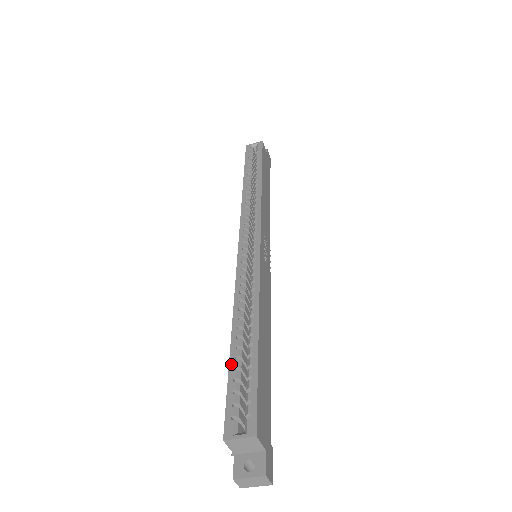
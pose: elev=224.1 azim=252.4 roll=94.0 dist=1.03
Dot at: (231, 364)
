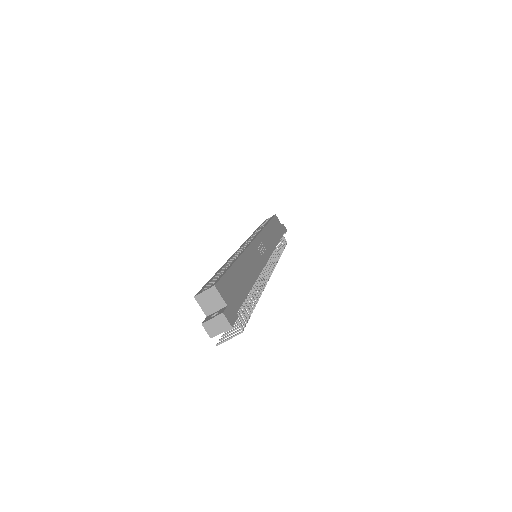
Dot at: (213, 277)
